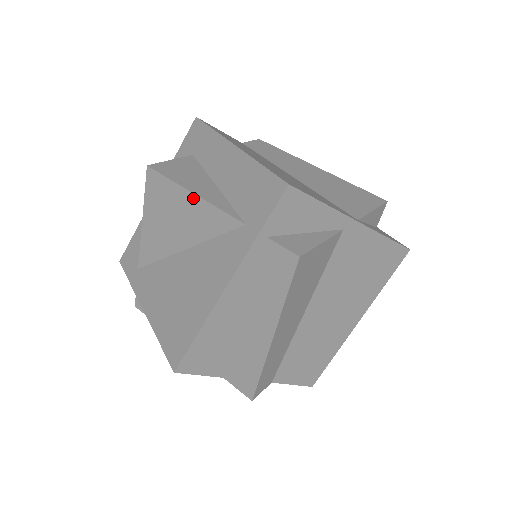
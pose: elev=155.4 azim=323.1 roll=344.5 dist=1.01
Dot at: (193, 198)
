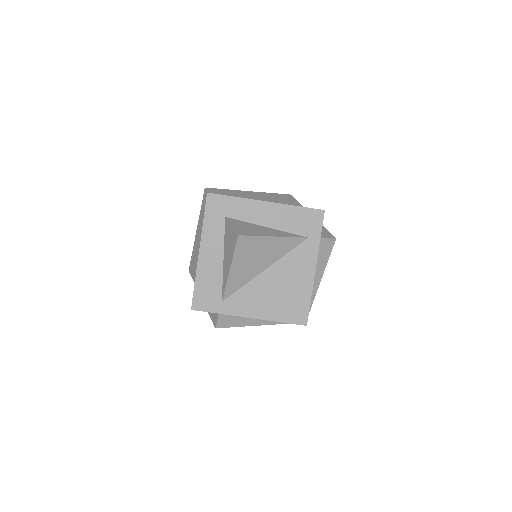
Dot at: (274, 239)
